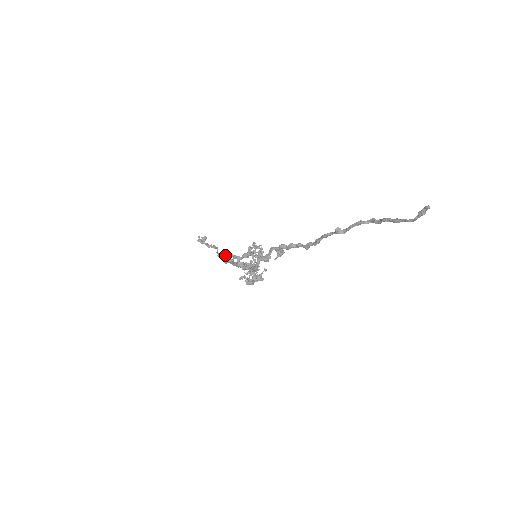
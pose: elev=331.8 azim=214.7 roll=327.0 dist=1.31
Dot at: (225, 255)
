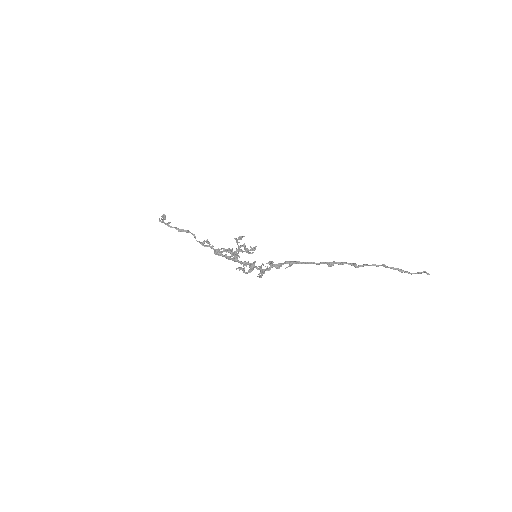
Dot at: (217, 250)
